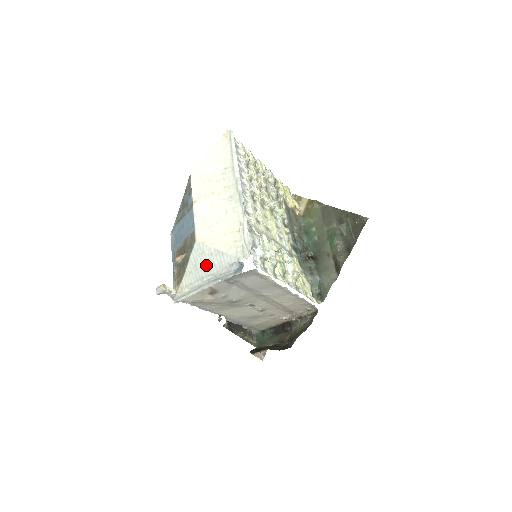
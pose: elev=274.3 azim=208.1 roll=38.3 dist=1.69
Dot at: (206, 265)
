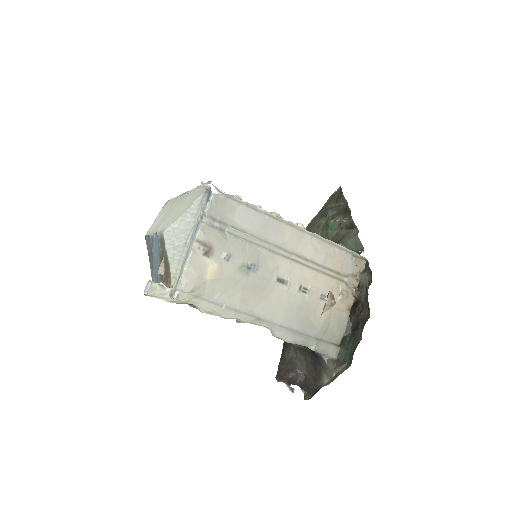
Dot at: (182, 233)
